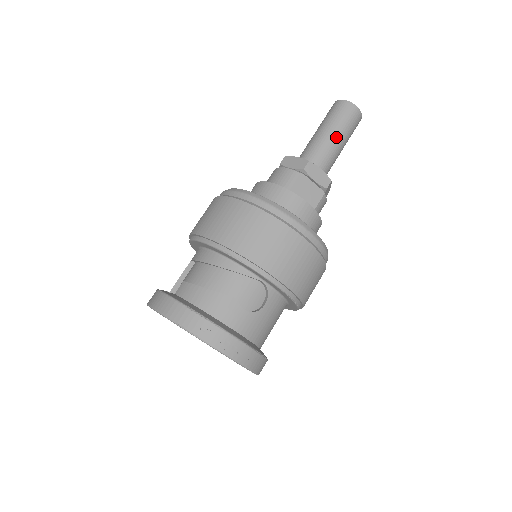
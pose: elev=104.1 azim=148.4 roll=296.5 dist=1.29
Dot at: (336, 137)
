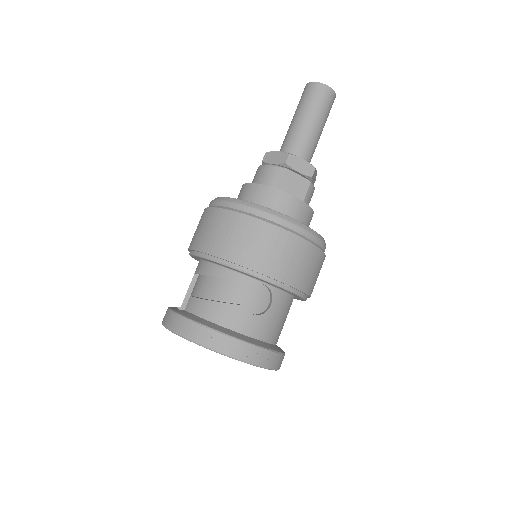
Dot at: (312, 122)
